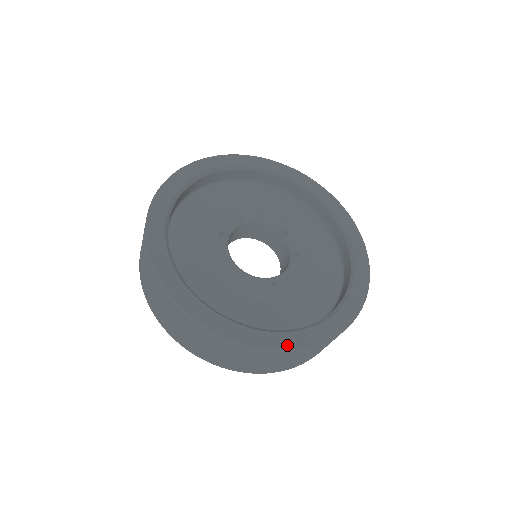
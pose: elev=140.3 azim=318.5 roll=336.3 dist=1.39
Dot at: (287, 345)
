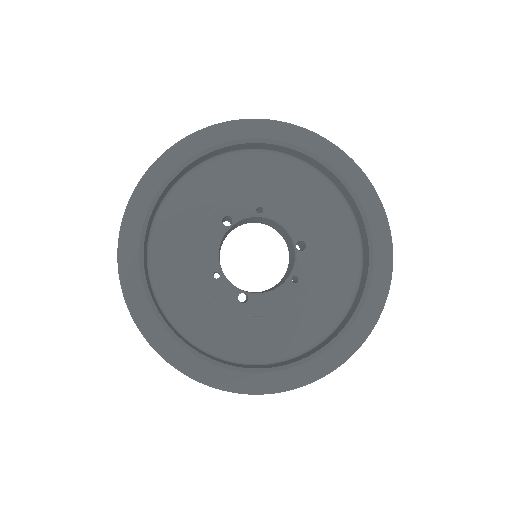
Dot at: (203, 377)
